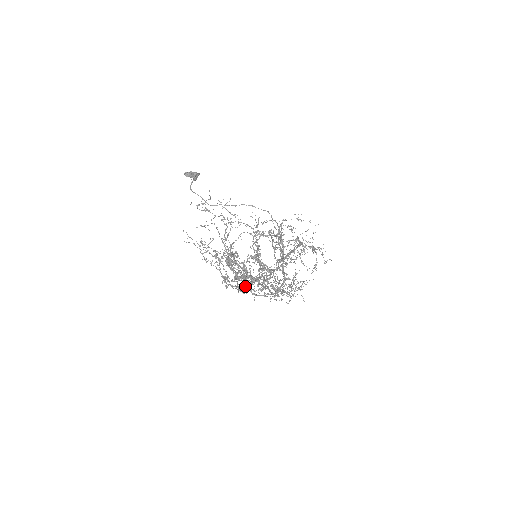
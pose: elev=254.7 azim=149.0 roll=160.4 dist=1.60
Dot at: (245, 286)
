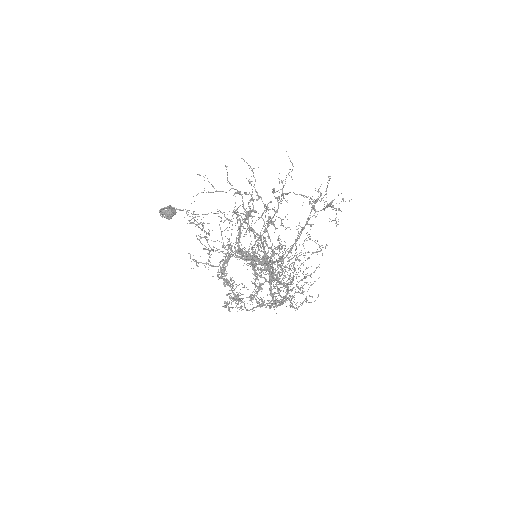
Dot at: occluded
